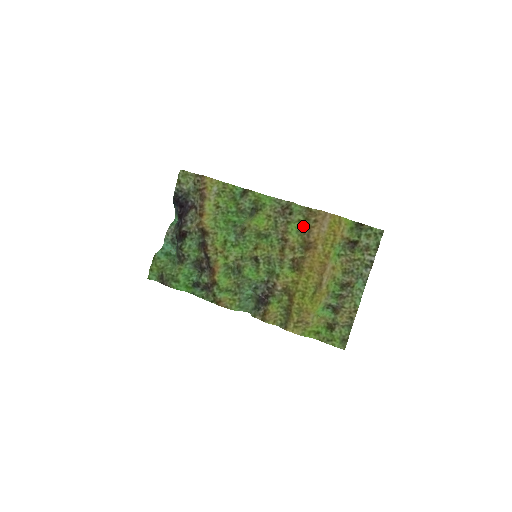
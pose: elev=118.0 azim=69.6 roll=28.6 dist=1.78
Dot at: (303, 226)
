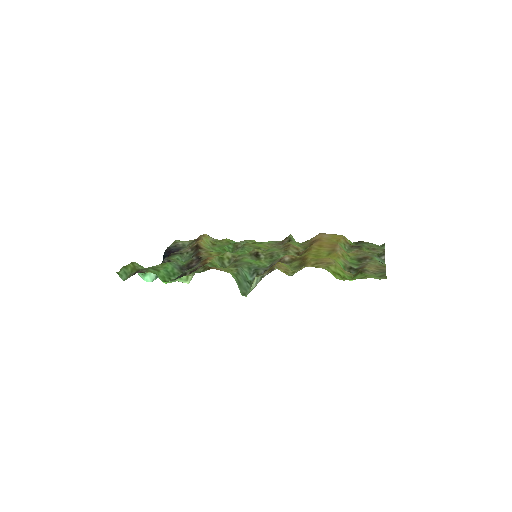
Dot at: (304, 243)
